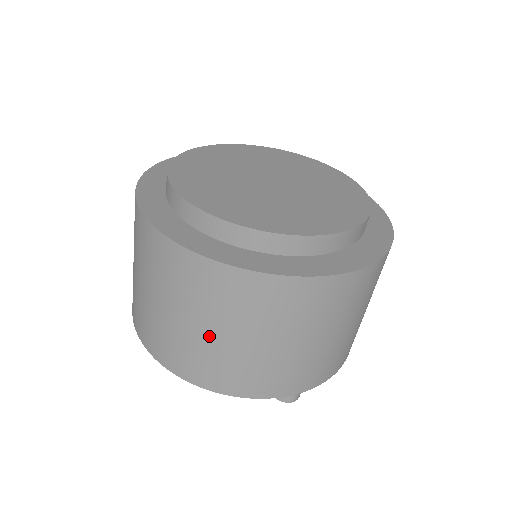
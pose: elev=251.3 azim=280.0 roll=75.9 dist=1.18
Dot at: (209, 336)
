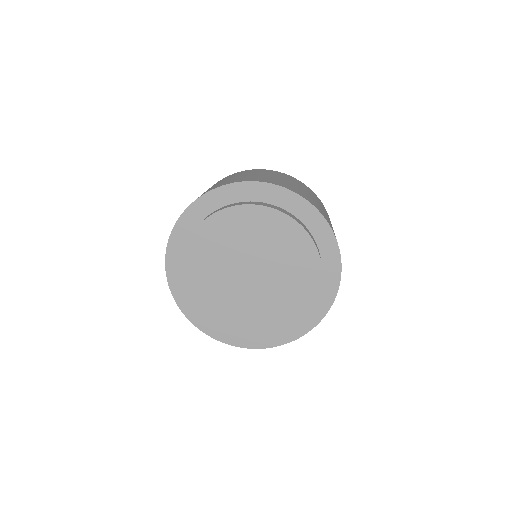
Dot at: occluded
